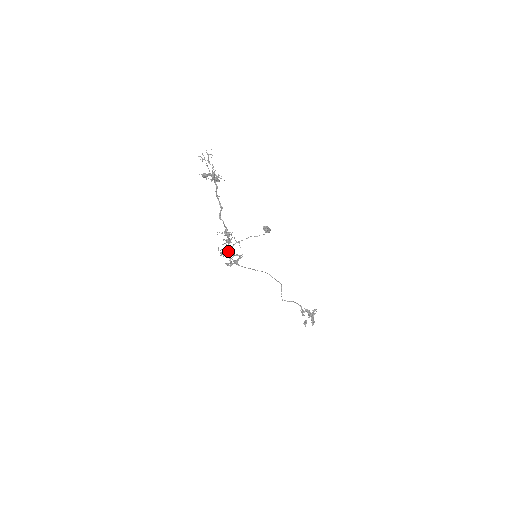
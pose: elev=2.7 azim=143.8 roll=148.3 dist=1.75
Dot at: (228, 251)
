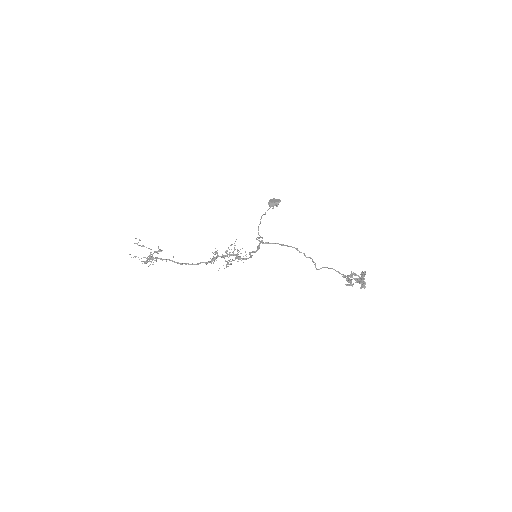
Dot at: occluded
